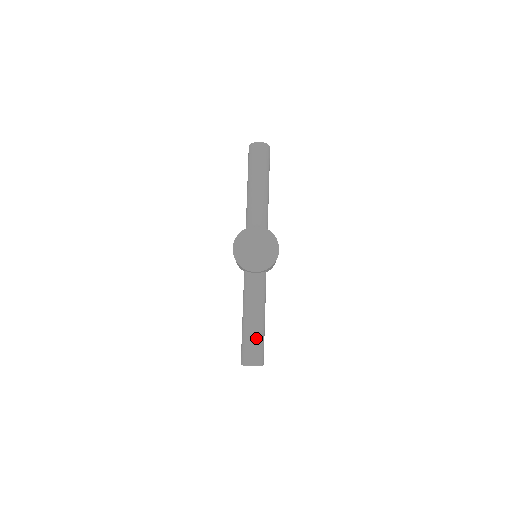
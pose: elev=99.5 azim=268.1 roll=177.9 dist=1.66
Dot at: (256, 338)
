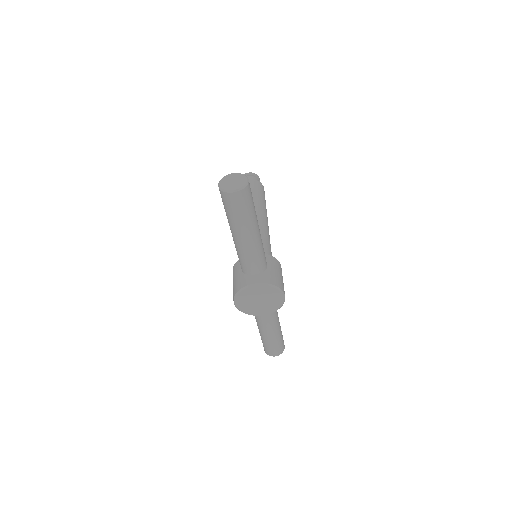
Dot at: (275, 343)
